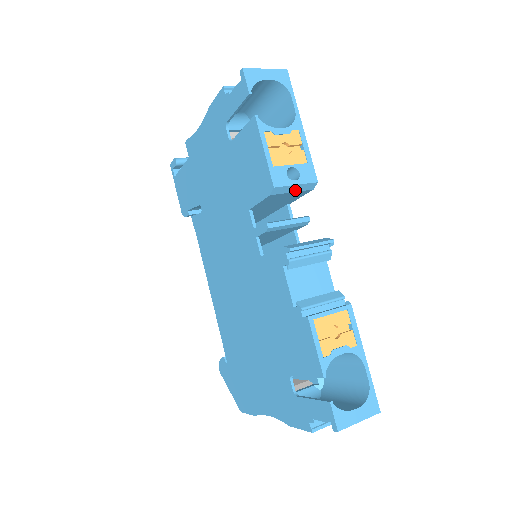
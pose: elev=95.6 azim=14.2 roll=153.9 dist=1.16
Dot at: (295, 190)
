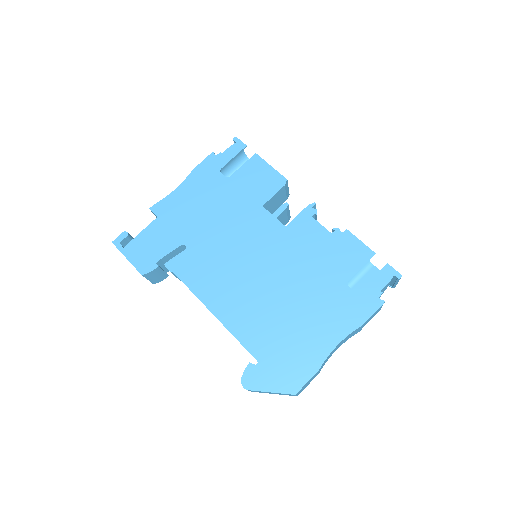
Dot at: (286, 192)
